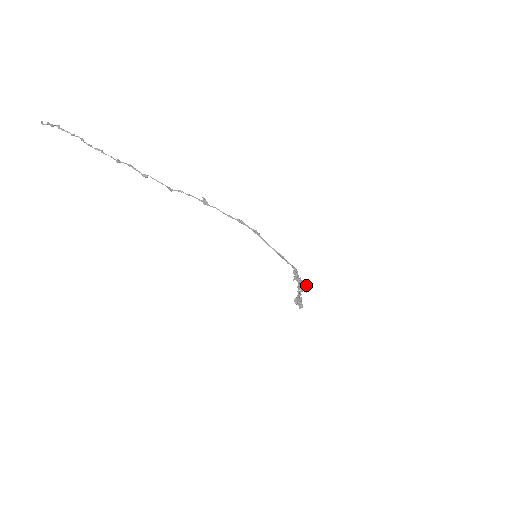
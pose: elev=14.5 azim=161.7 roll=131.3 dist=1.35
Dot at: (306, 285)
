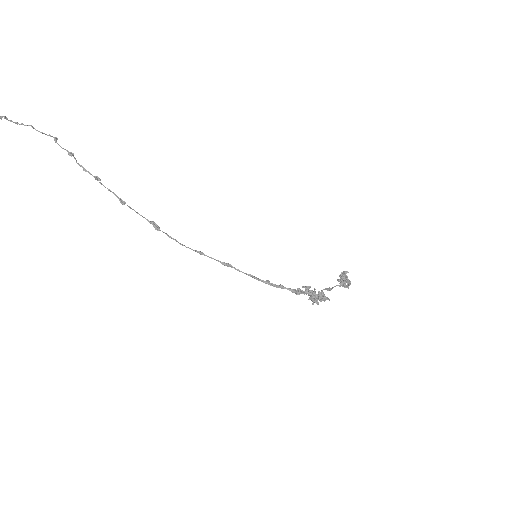
Dot at: (322, 299)
